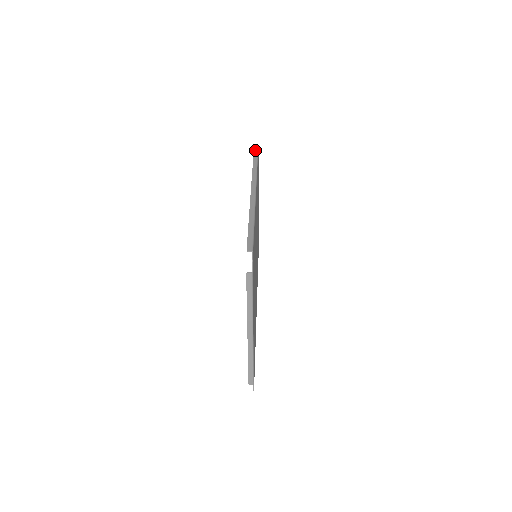
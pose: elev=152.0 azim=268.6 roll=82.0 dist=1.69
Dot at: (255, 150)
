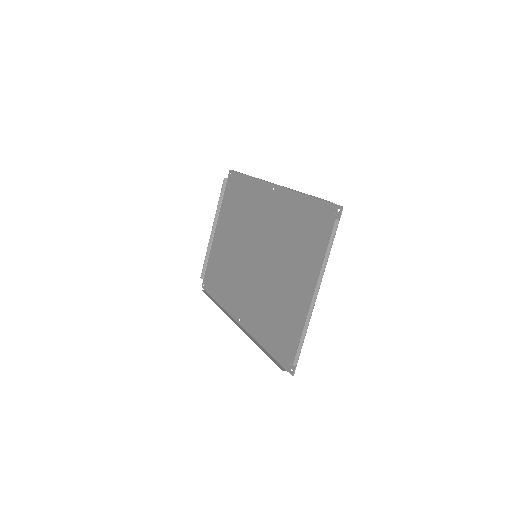
Dot at: occluded
